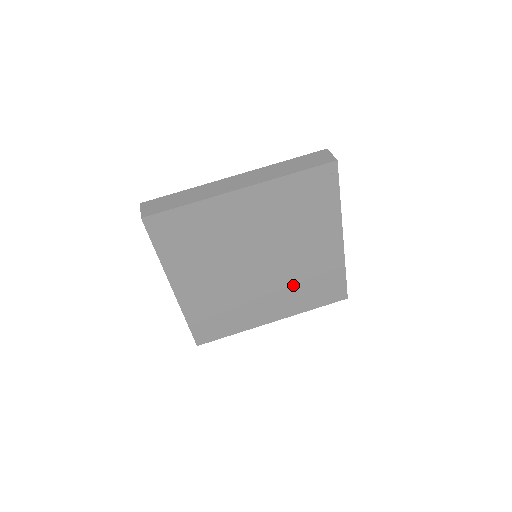
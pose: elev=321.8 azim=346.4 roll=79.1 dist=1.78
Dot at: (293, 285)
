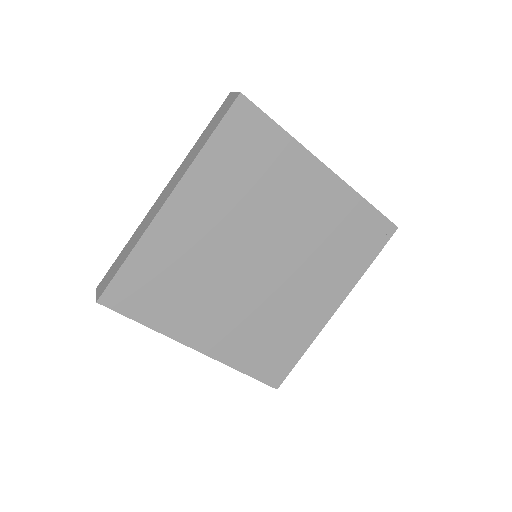
Dot at: (258, 321)
